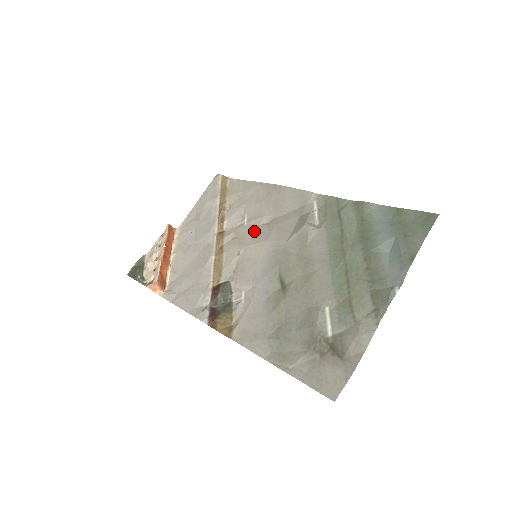
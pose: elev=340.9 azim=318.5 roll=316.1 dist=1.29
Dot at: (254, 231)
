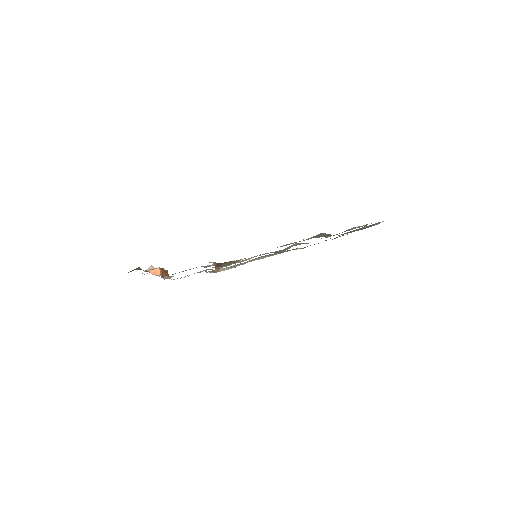
Dot at: occluded
